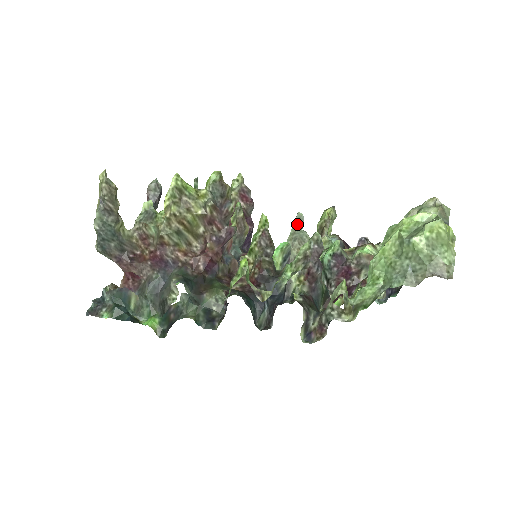
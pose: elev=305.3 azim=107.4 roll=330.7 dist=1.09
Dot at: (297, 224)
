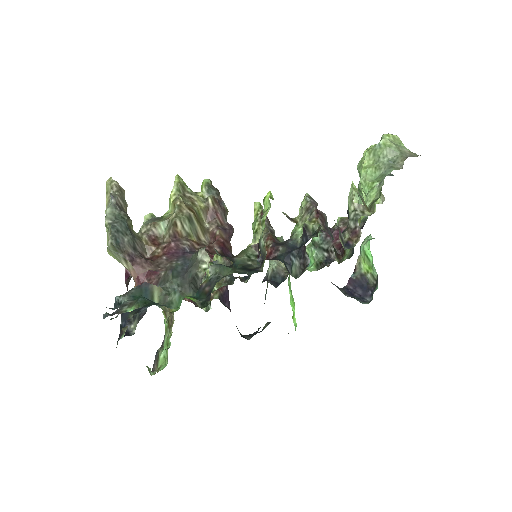
Dot at: occluded
